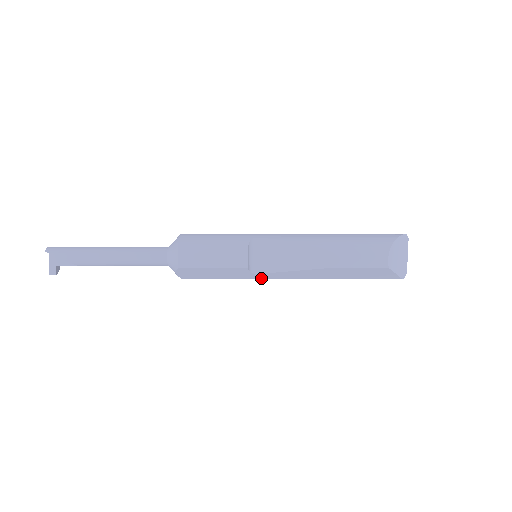
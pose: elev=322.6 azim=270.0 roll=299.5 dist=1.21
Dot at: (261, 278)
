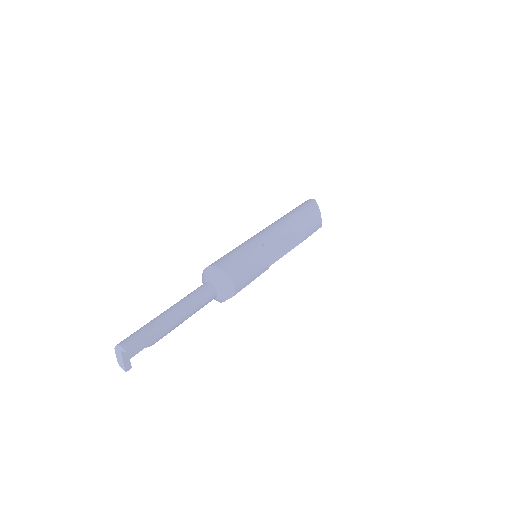
Dot at: occluded
